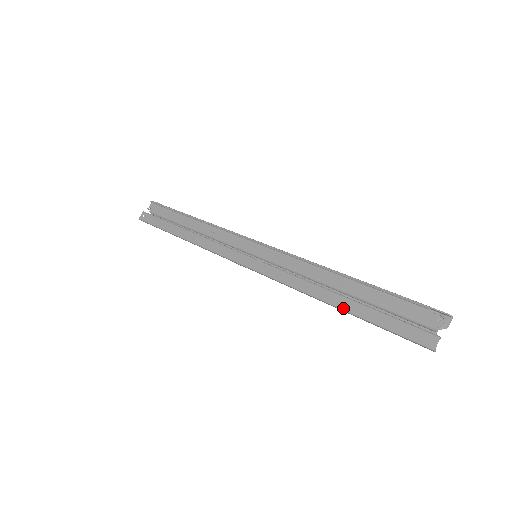
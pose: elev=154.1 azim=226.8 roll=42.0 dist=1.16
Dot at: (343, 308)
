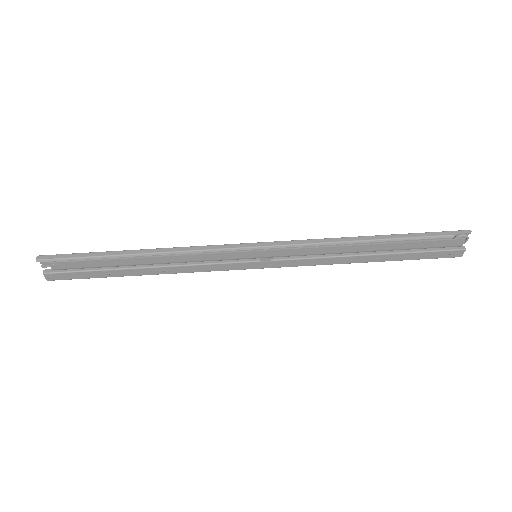
Dot at: occluded
